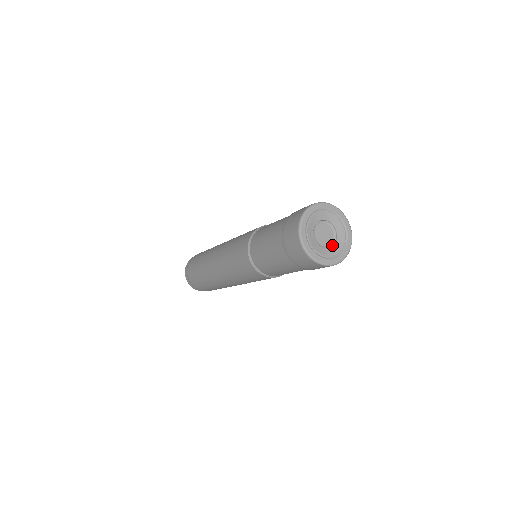
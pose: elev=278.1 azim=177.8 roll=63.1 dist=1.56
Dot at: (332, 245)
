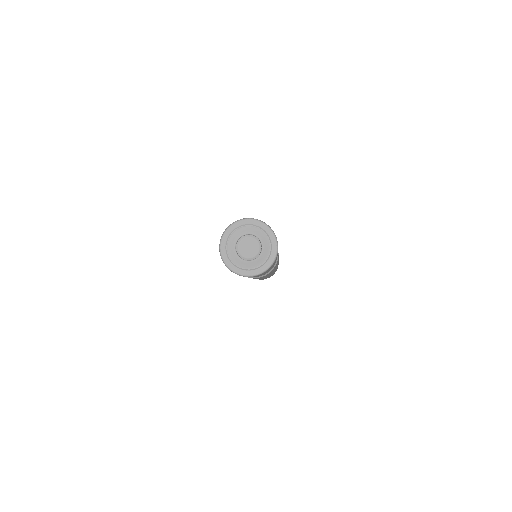
Dot at: (248, 260)
